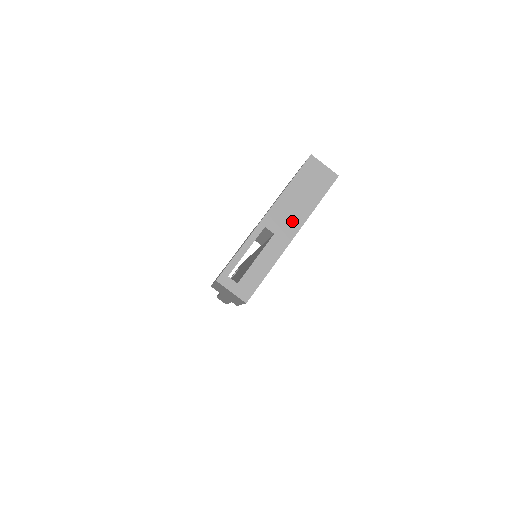
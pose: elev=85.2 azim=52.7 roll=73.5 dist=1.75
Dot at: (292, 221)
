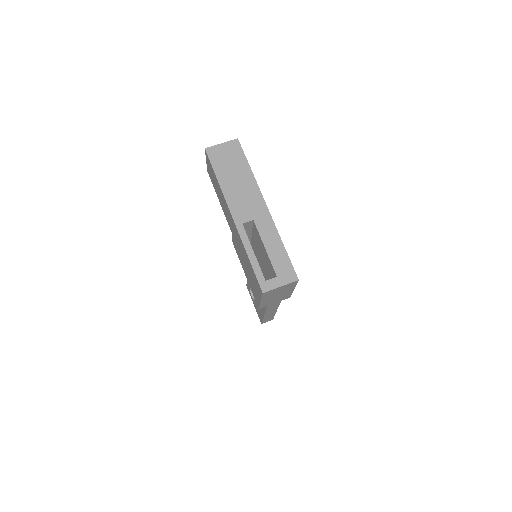
Dot at: (252, 199)
